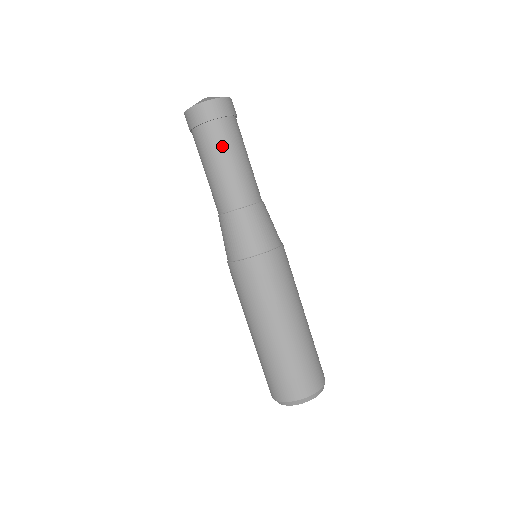
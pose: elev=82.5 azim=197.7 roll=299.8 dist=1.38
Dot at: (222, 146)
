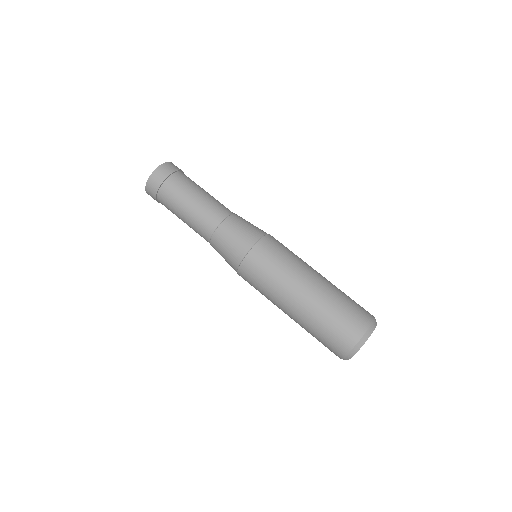
Dot at: (179, 195)
